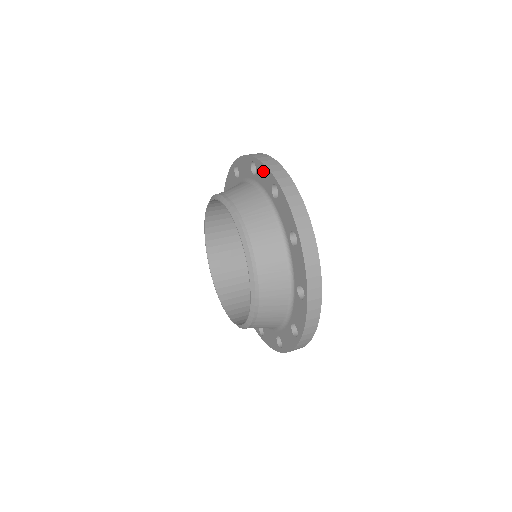
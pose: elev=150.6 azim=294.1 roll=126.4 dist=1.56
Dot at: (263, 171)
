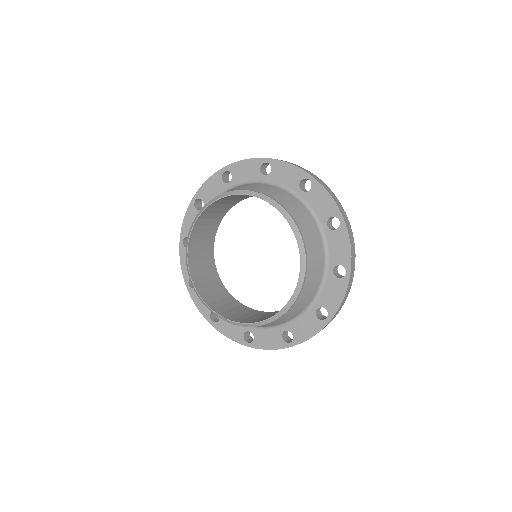
Dot at: (286, 169)
